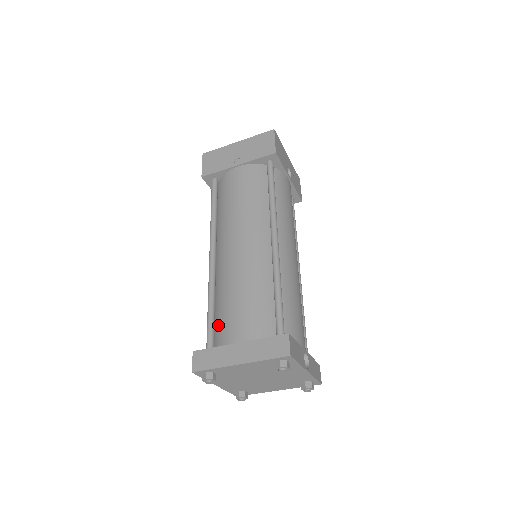
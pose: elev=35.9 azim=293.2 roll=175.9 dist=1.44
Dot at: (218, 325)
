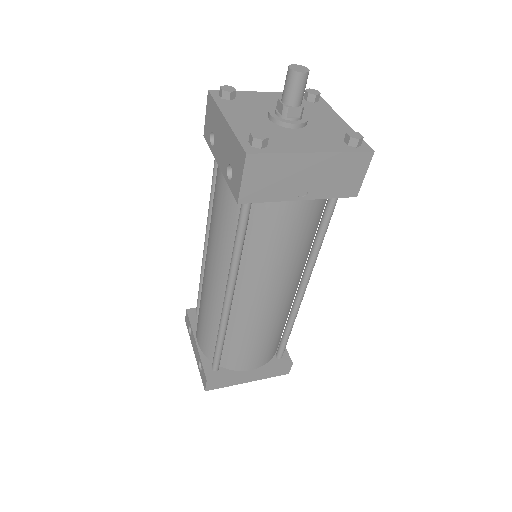
Dot at: (227, 353)
